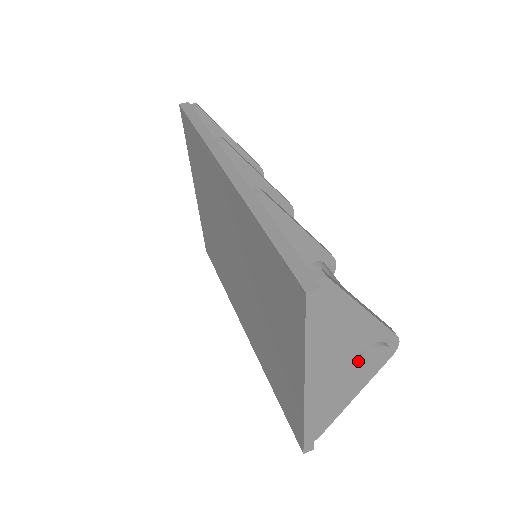
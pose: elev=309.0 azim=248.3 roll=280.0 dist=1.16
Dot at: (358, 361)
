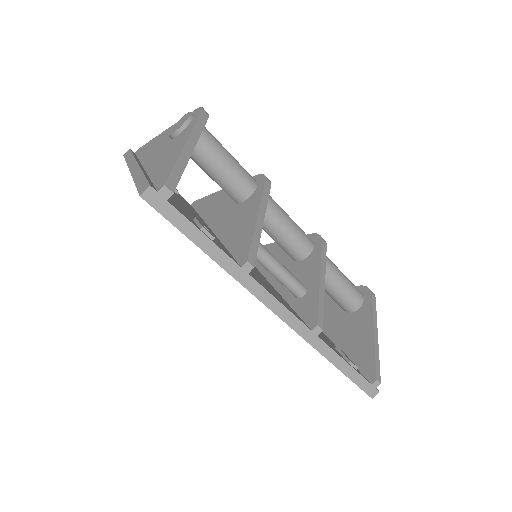
Dot at: occluded
